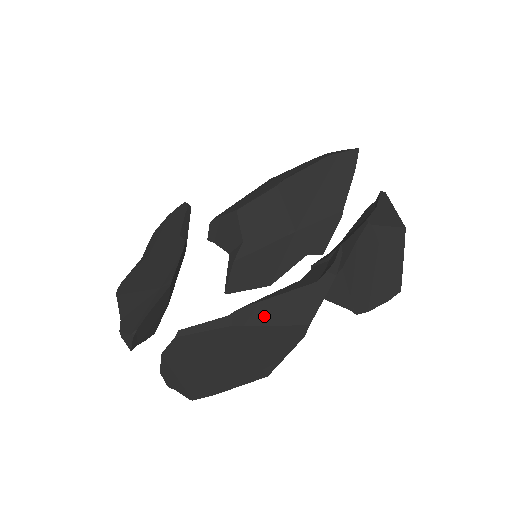
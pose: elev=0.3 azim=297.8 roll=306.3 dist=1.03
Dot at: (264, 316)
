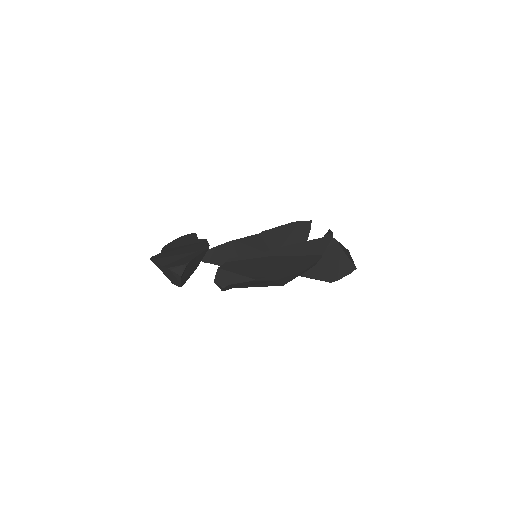
Dot at: (292, 251)
